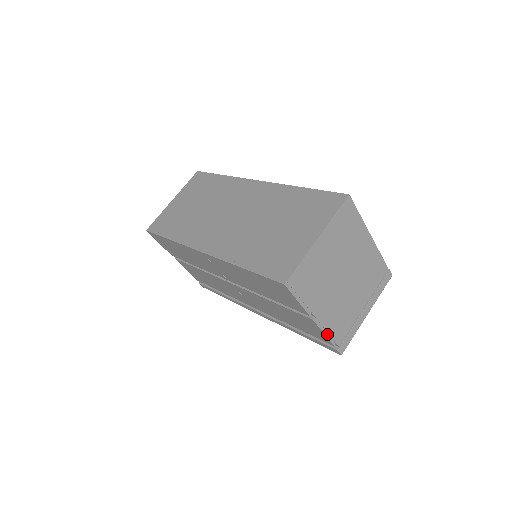
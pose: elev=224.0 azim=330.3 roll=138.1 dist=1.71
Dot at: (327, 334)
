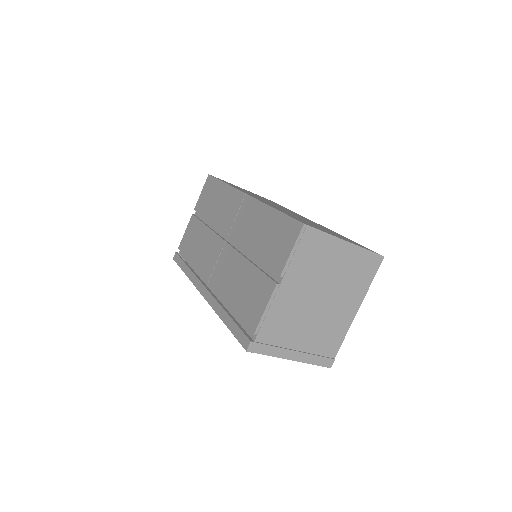
Dot at: (265, 314)
